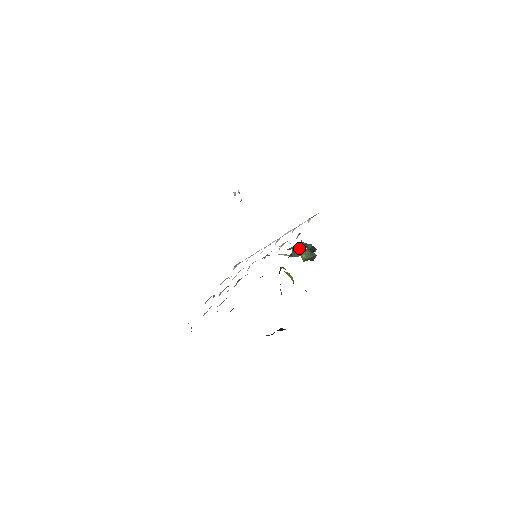
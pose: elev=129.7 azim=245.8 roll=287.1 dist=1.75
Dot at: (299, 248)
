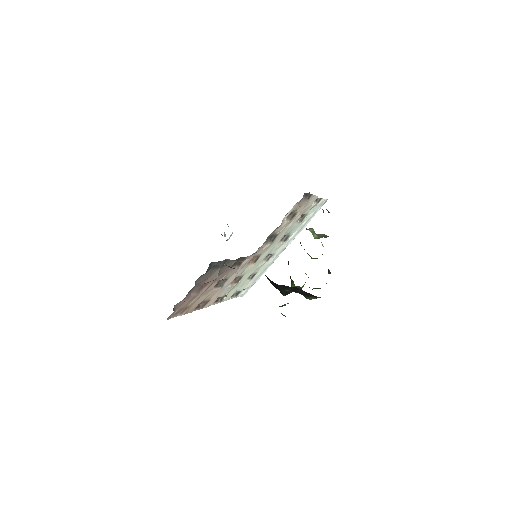
Dot at: occluded
